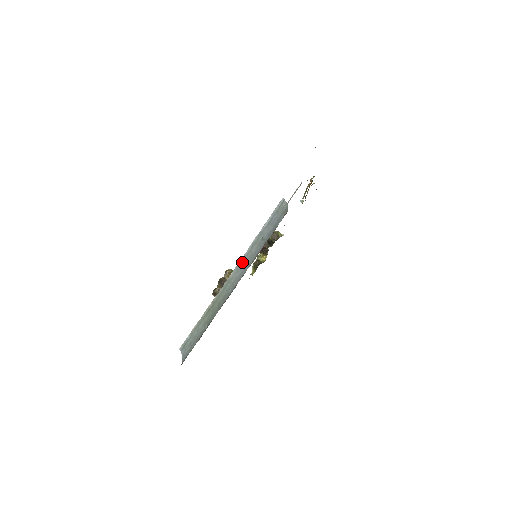
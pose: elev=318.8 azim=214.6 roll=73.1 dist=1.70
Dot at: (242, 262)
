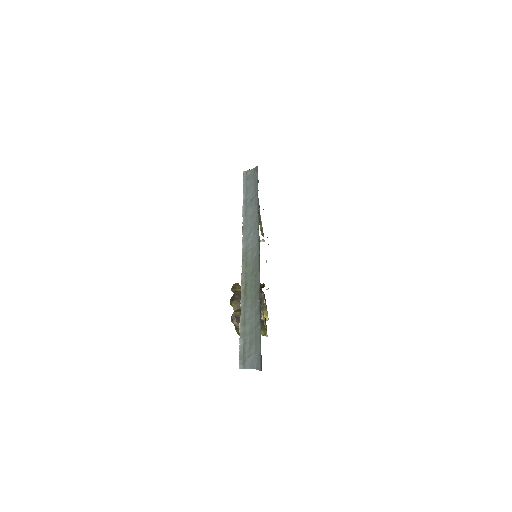
Dot at: (246, 229)
